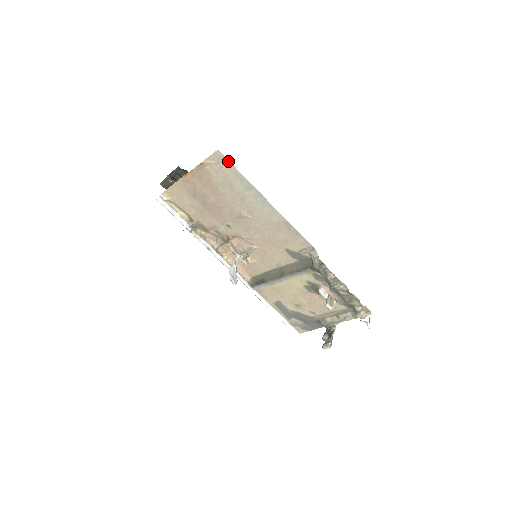
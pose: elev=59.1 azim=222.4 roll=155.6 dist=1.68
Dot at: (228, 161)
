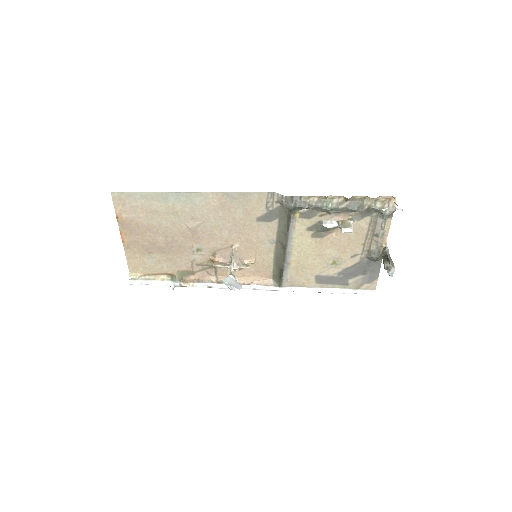
Dot at: (127, 193)
